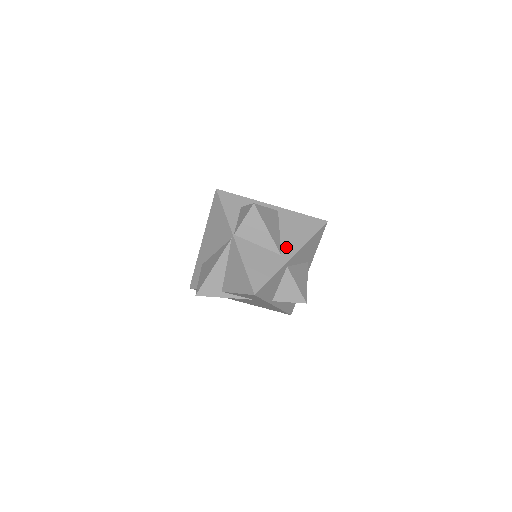
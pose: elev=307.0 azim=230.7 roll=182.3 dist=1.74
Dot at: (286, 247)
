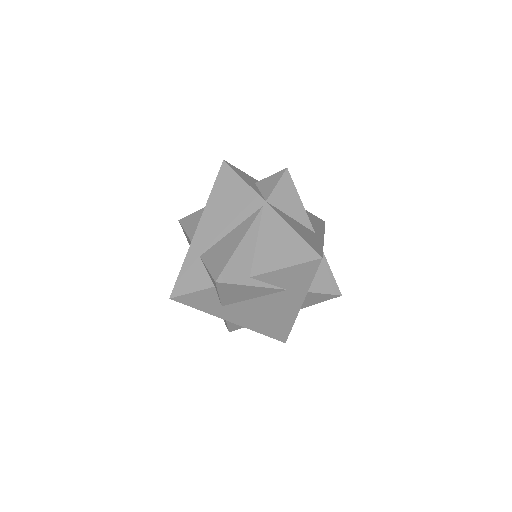
Dot at: (313, 228)
